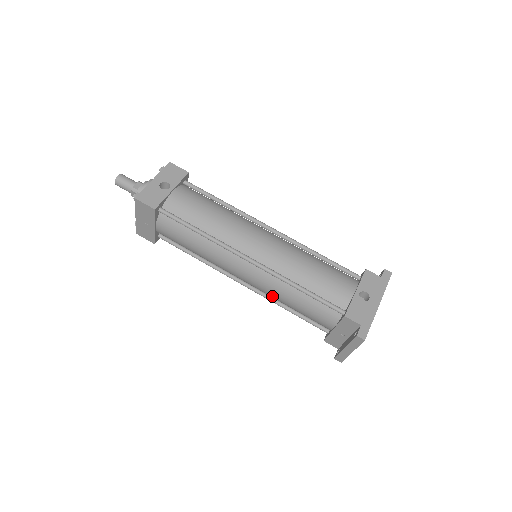
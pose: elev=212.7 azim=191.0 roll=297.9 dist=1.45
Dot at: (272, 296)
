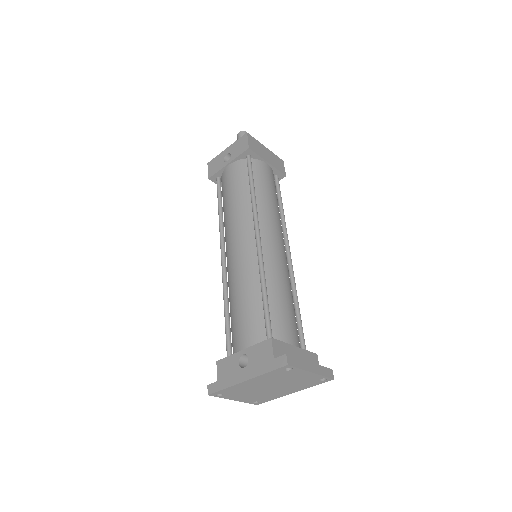
Dot at: occluded
